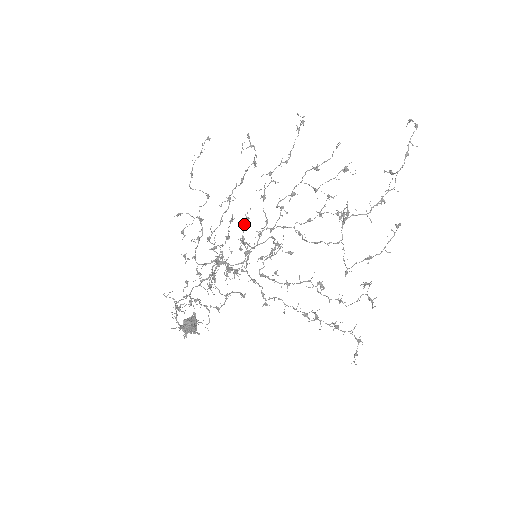
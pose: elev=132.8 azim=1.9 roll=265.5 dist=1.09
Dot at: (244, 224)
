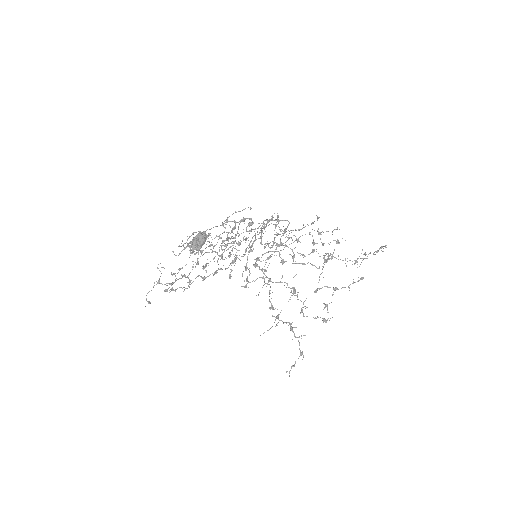
Dot at: occluded
